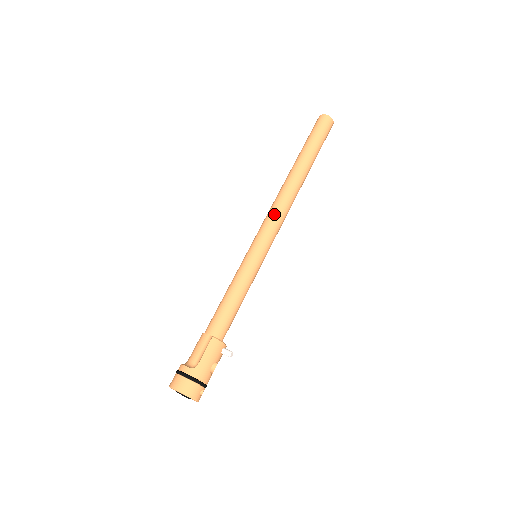
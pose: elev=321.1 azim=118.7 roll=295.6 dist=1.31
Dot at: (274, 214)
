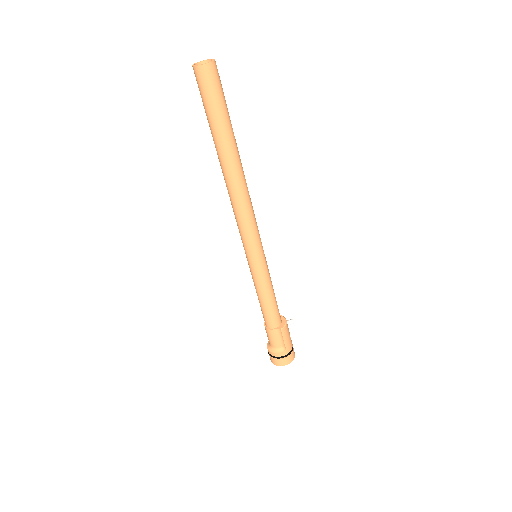
Dot at: (248, 221)
